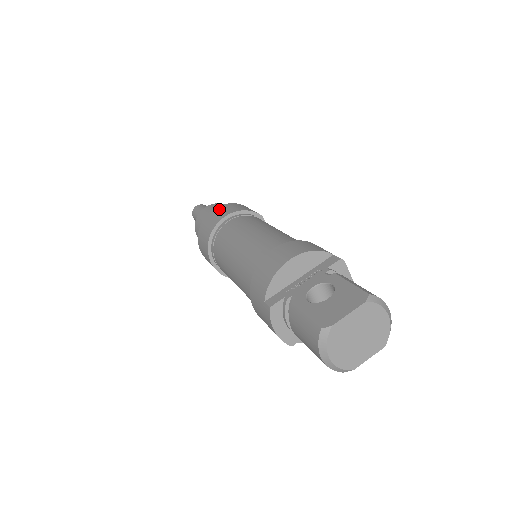
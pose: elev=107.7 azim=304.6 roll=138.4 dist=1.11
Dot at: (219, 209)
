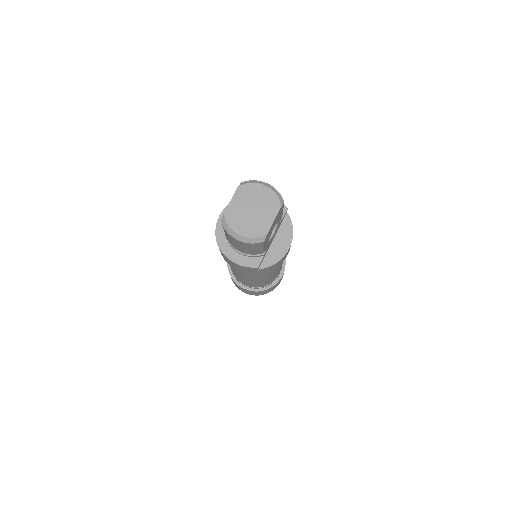
Dot at: occluded
